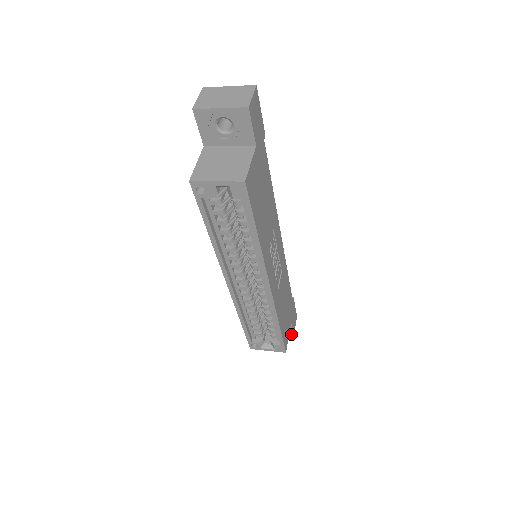
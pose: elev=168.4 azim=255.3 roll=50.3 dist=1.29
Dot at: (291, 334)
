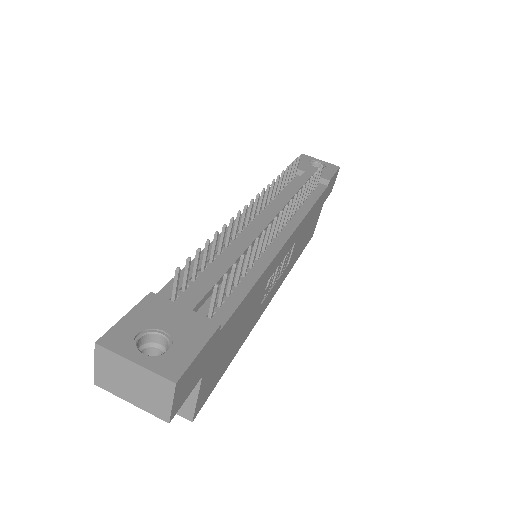
Dot at: occluded
